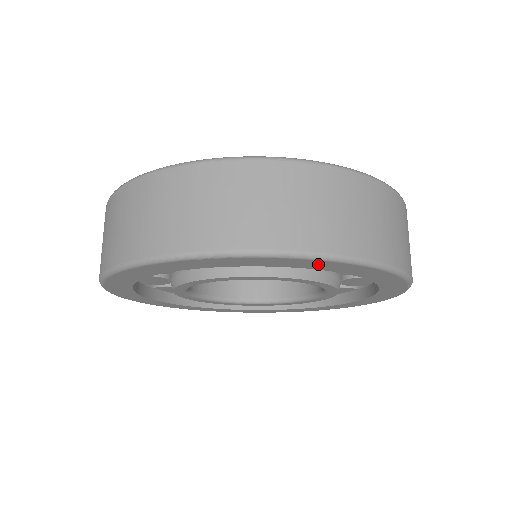
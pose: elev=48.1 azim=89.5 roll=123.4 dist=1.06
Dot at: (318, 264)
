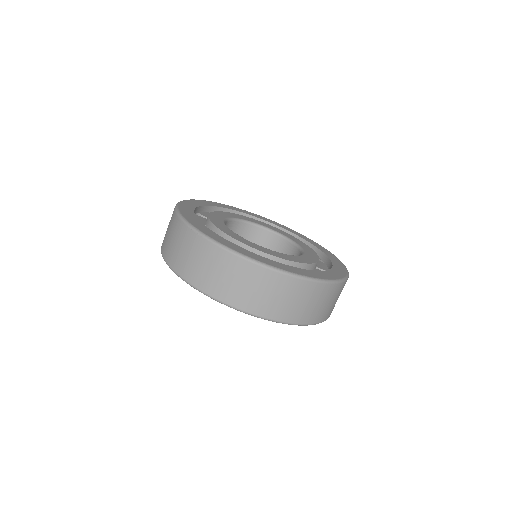
Dot at: occluded
